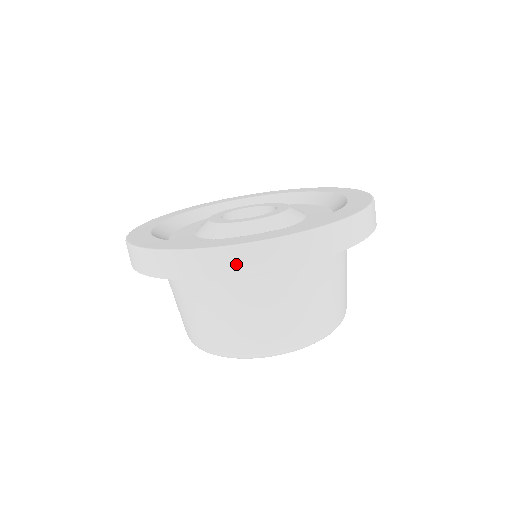
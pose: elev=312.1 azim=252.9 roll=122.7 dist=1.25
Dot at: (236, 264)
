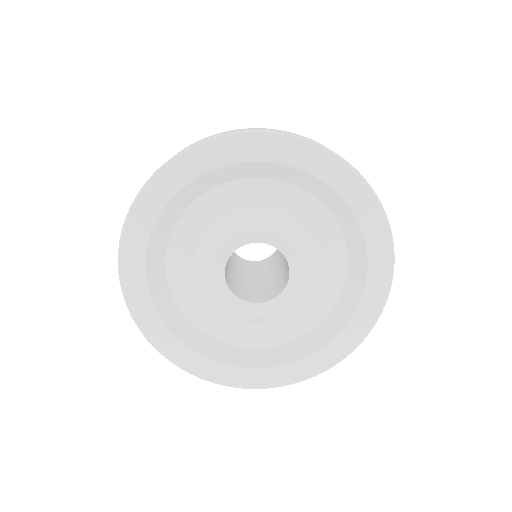
Dot at: occluded
